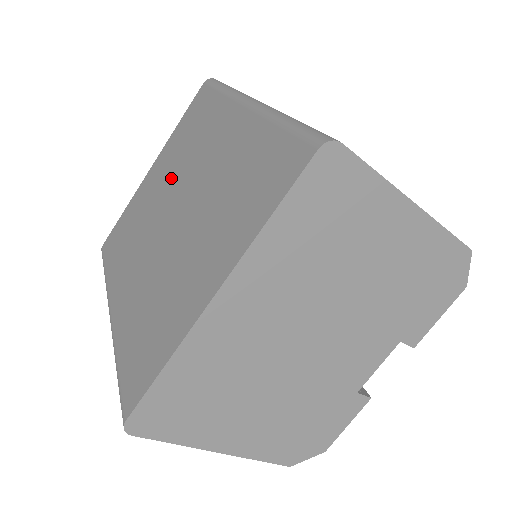
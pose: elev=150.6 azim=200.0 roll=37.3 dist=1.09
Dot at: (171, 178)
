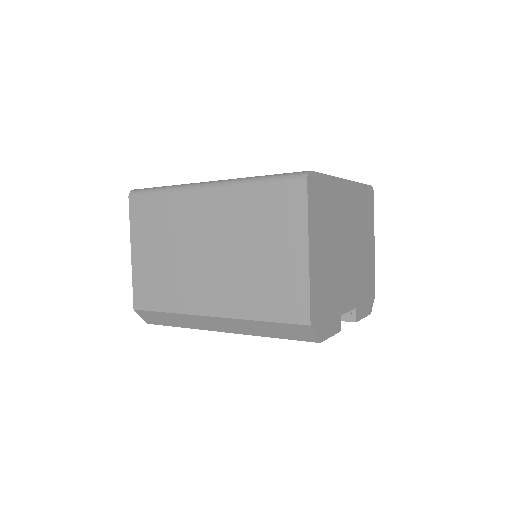
Dot at: occluded
